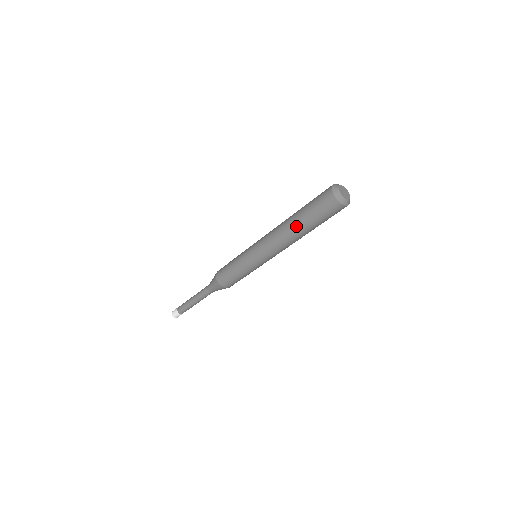
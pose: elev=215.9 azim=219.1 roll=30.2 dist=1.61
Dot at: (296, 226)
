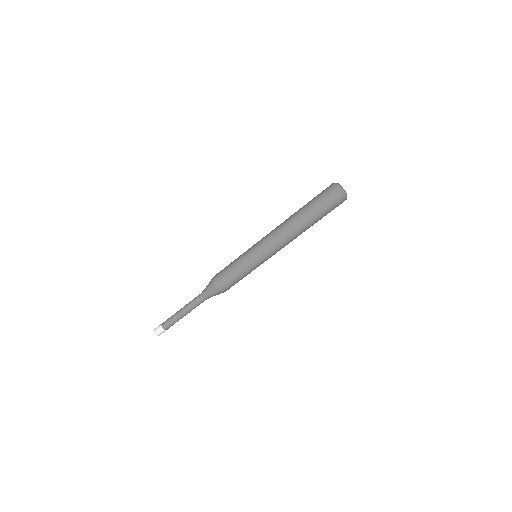
Dot at: (297, 213)
